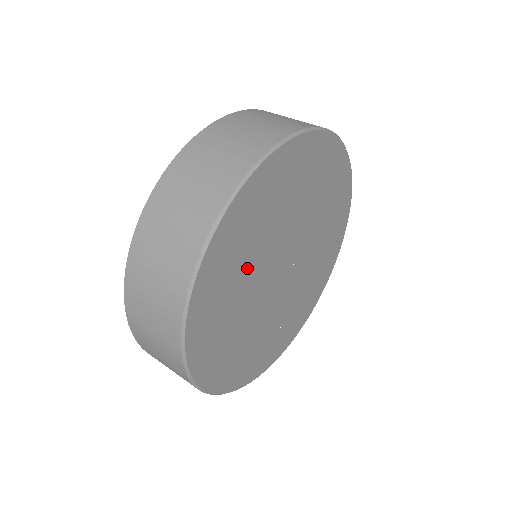
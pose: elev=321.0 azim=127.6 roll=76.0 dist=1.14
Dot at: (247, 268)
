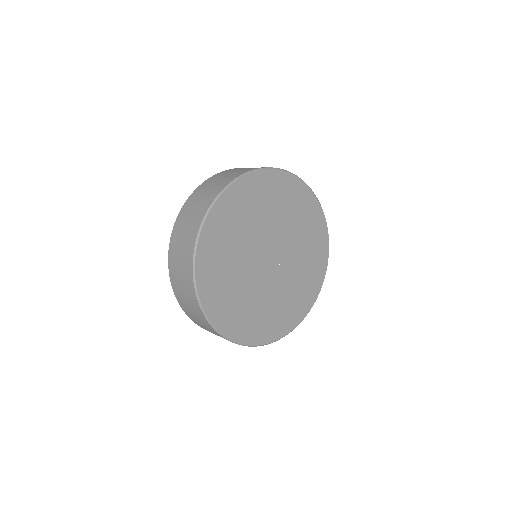
Dot at: (235, 254)
